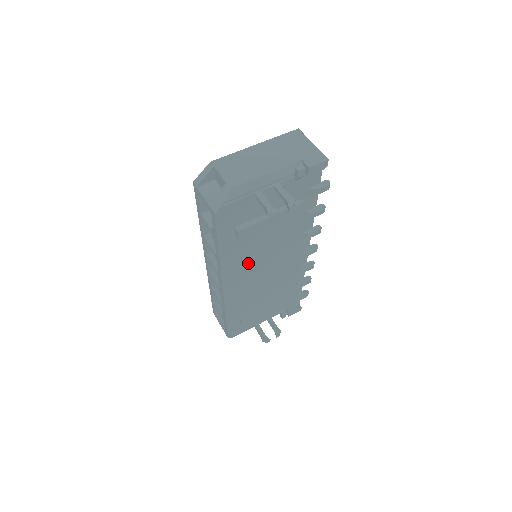
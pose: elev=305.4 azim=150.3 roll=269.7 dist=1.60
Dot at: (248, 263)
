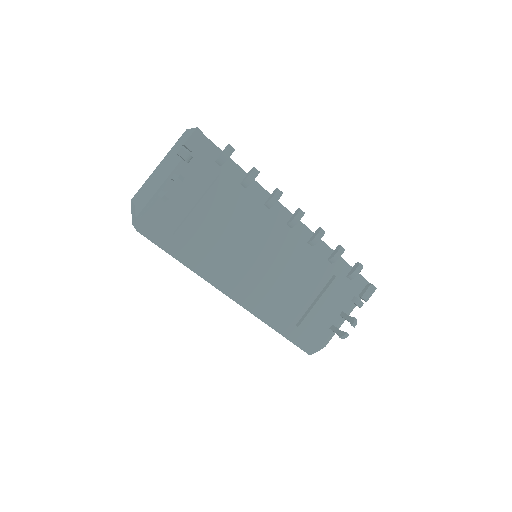
Dot at: (232, 262)
